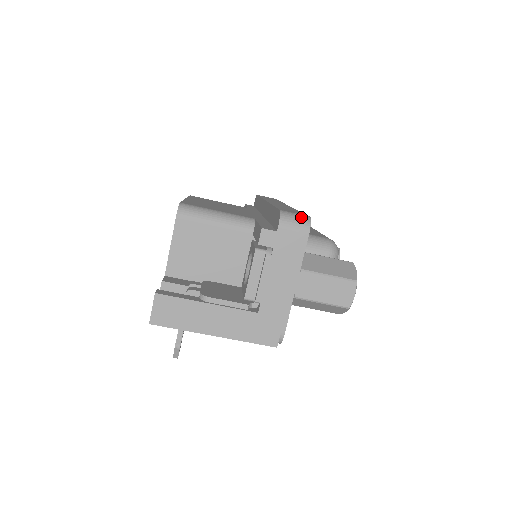
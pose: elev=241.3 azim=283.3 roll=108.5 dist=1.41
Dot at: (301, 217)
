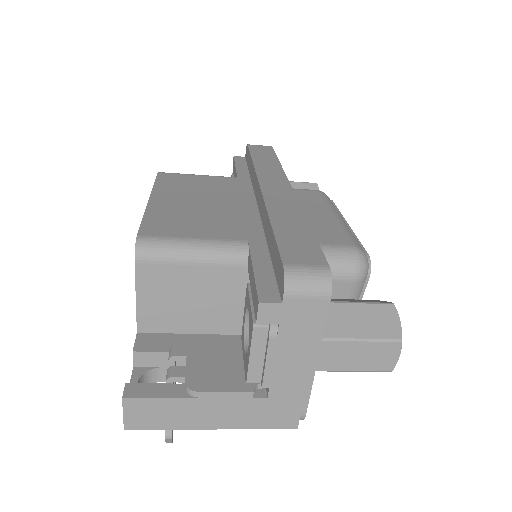
Dot at: (316, 274)
